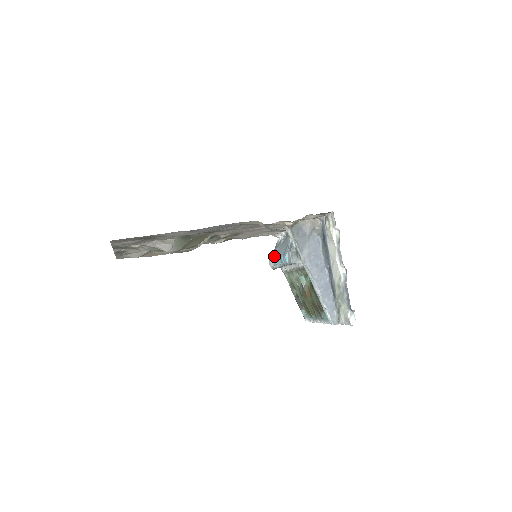
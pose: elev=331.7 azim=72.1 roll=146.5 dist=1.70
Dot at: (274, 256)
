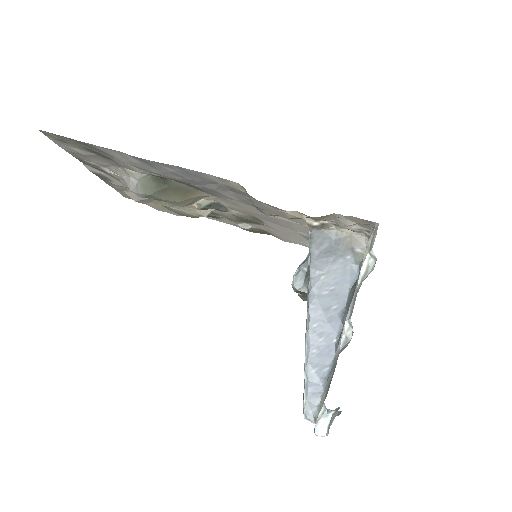
Dot at: occluded
